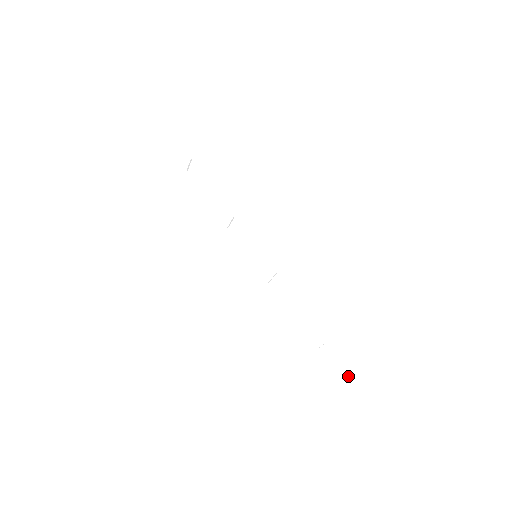
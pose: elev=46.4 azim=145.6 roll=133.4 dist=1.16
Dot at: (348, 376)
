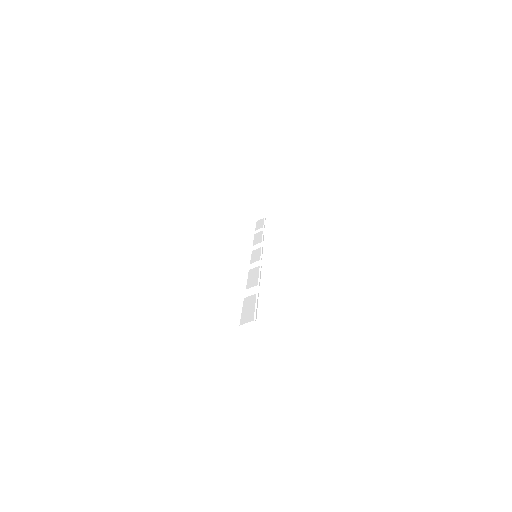
Dot at: (255, 299)
